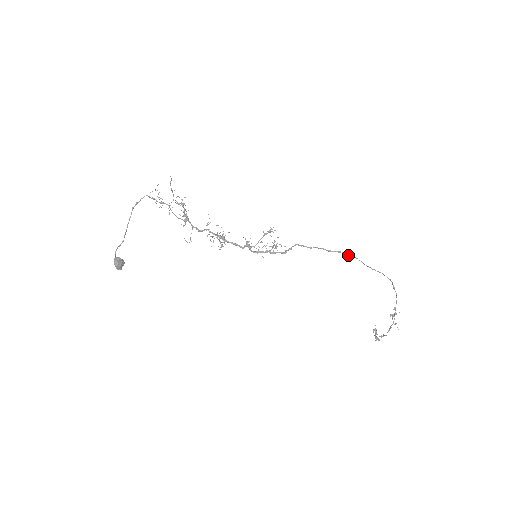
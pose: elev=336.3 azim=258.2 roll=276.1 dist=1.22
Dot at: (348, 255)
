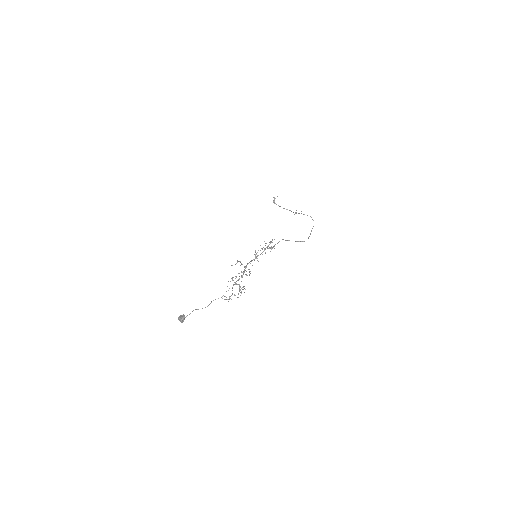
Dot at: occluded
